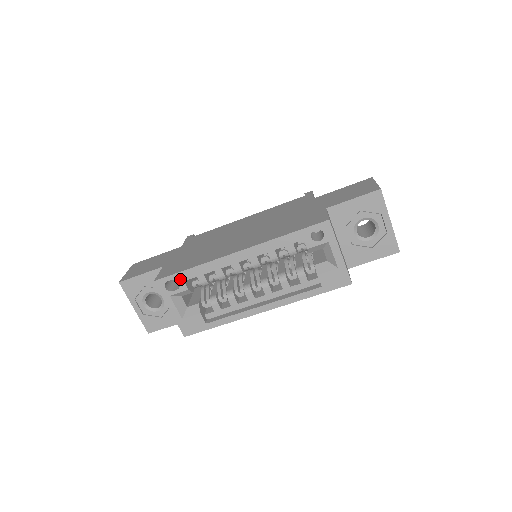
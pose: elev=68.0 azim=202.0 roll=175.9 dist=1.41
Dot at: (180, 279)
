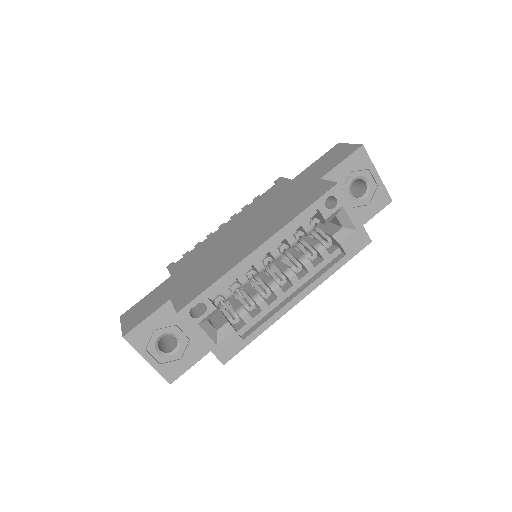
Dot at: (205, 300)
